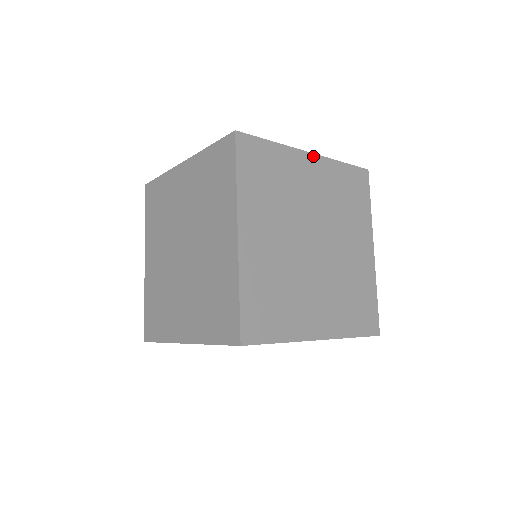
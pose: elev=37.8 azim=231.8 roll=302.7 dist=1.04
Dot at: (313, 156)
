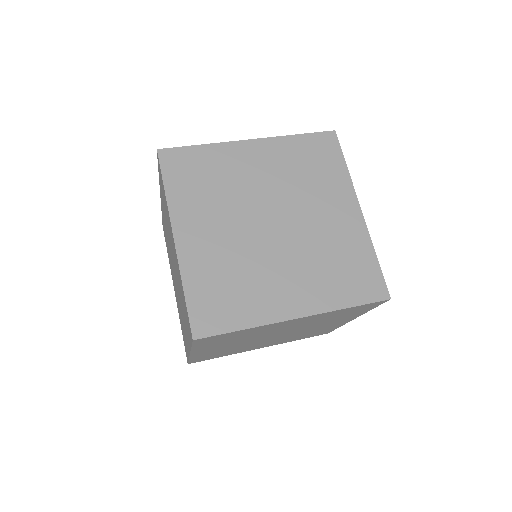
Dot at: (255, 141)
